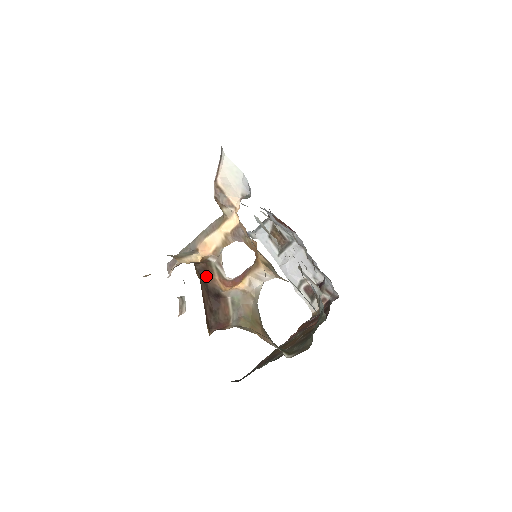
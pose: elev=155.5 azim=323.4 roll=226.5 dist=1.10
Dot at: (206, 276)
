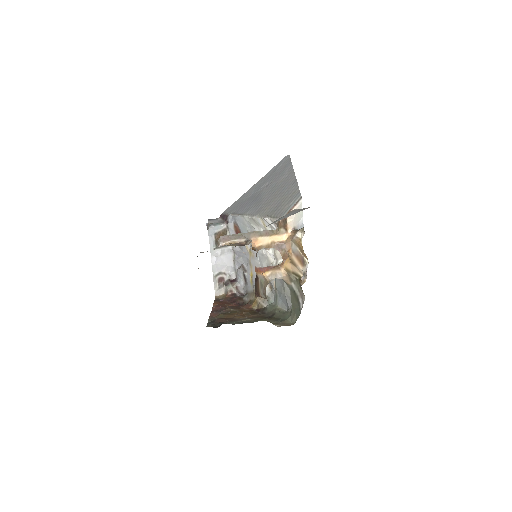
Dot at: occluded
